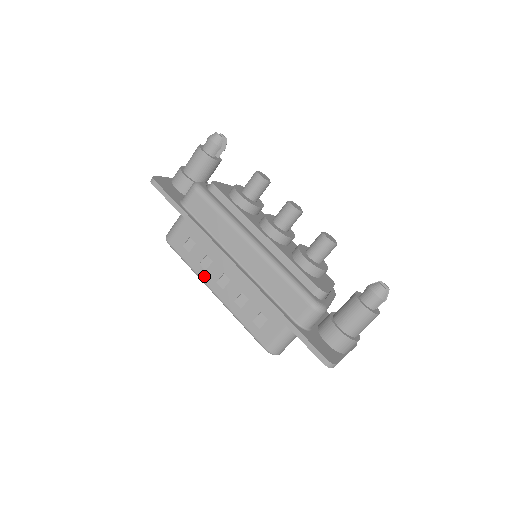
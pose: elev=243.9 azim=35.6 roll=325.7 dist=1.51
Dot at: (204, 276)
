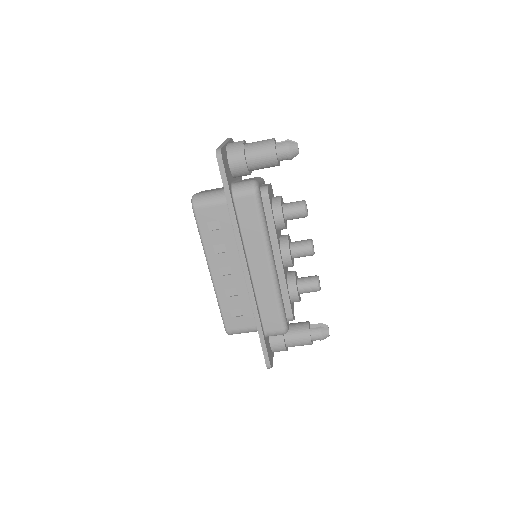
Dot at: (211, 257)
